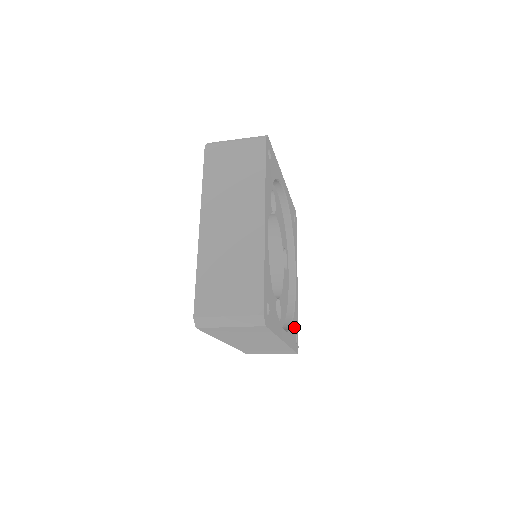
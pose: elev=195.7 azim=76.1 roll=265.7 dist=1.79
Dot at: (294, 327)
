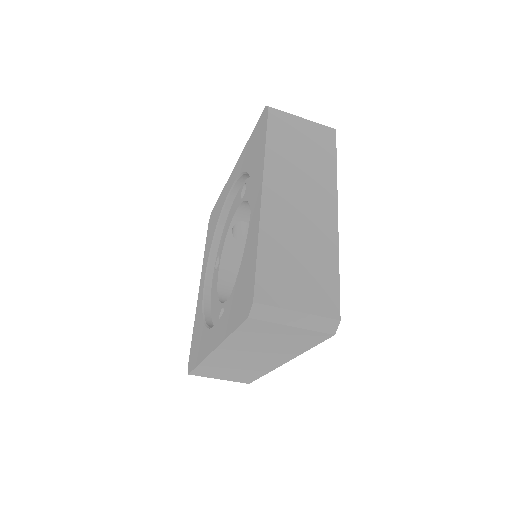
Dot at: occluded
